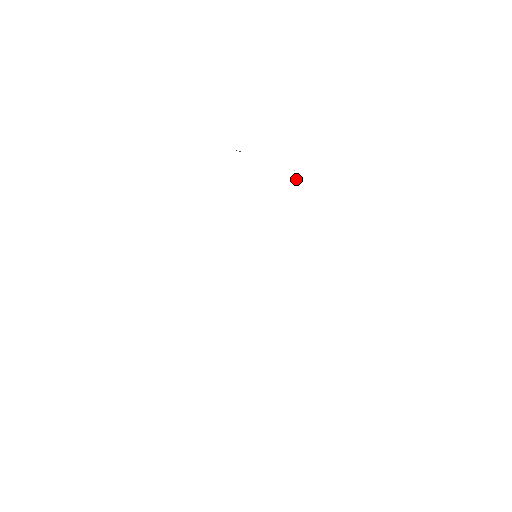
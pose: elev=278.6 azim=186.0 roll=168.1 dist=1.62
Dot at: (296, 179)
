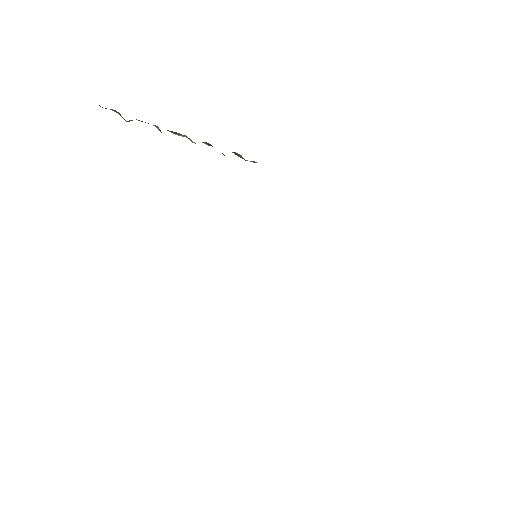
Dot at: occluded
